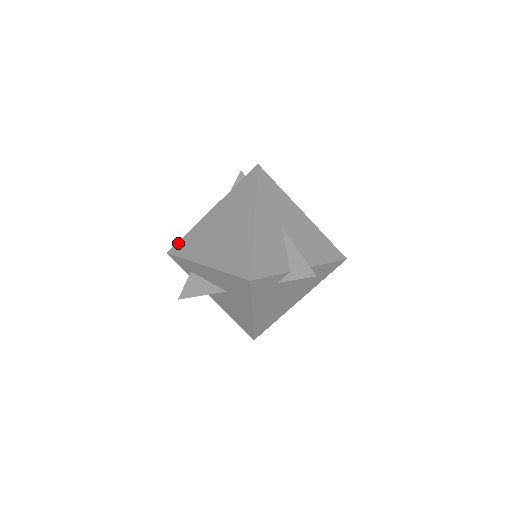
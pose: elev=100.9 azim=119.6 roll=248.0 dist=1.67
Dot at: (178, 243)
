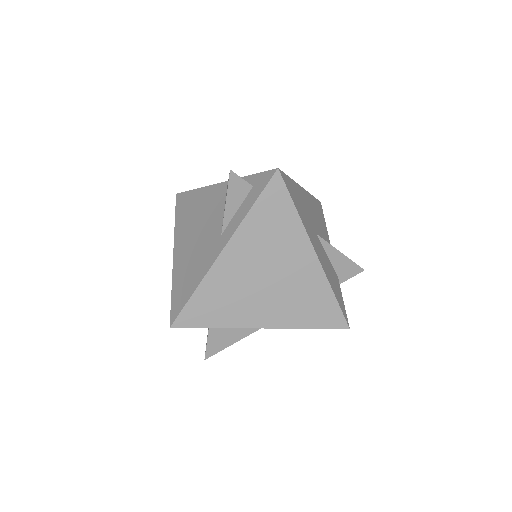
Dot at: (185, 310)
